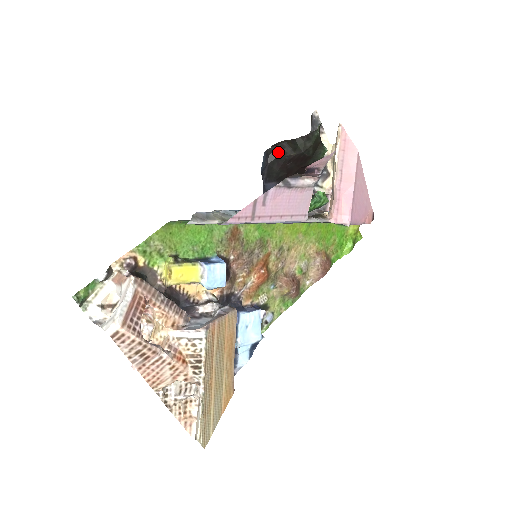
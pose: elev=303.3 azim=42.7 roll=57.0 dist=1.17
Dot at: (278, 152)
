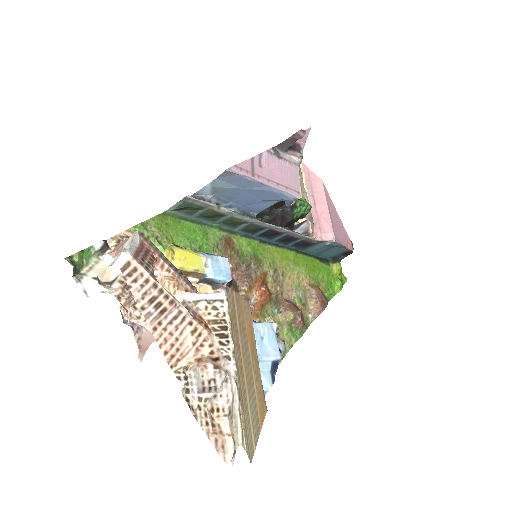
Dot at: occluded
